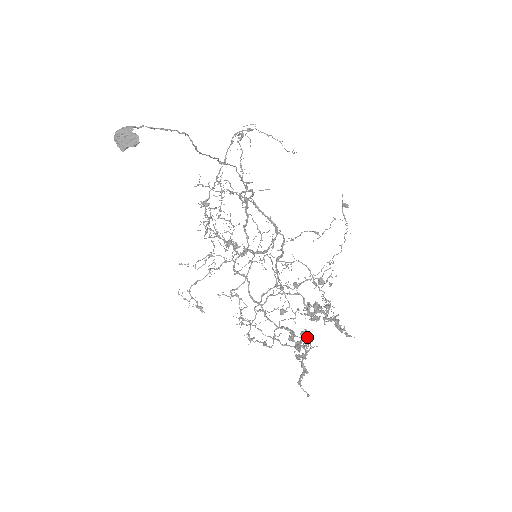
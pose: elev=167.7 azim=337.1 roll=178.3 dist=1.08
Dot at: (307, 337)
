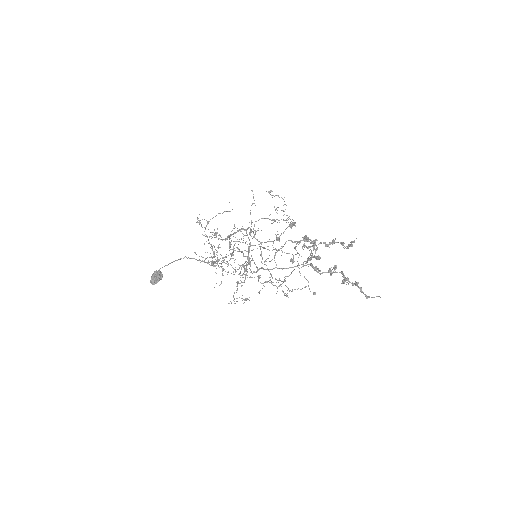
Dot at: (317, 256)
